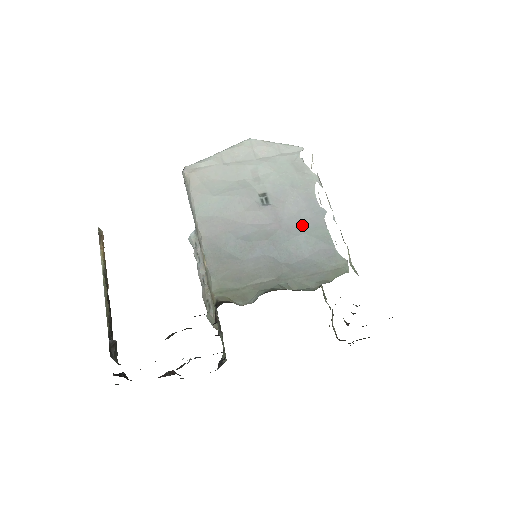
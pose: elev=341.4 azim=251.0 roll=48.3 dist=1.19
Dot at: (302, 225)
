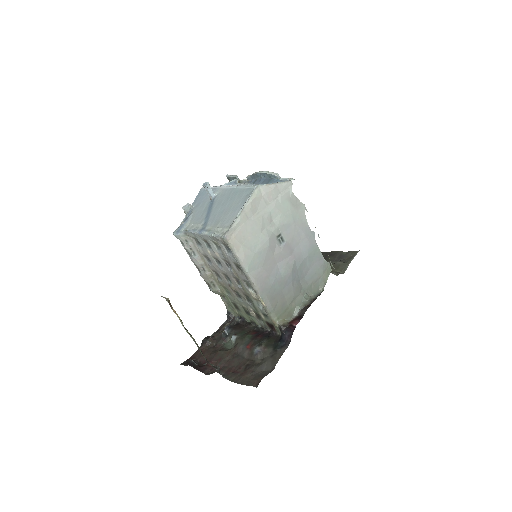
Dot at: (305, 250)
